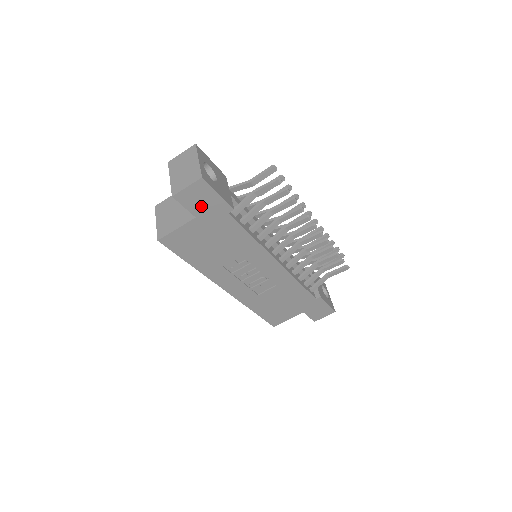
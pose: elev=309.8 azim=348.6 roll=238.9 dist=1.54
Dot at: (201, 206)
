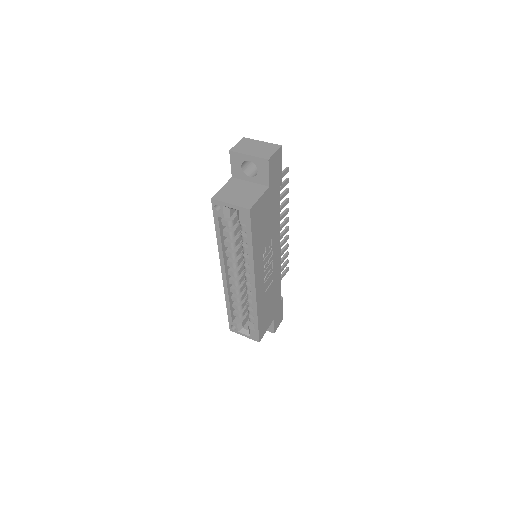
Dot at: (274, 175)
